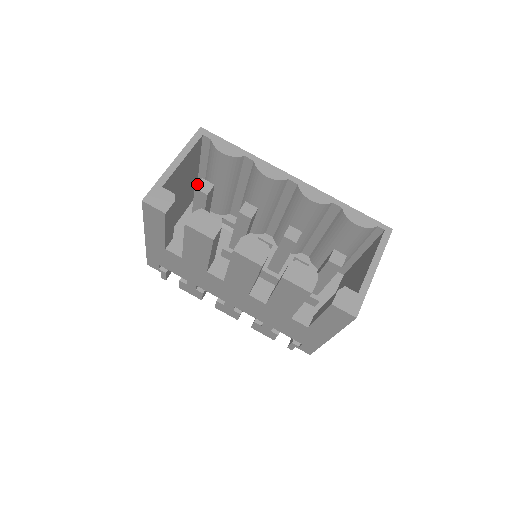
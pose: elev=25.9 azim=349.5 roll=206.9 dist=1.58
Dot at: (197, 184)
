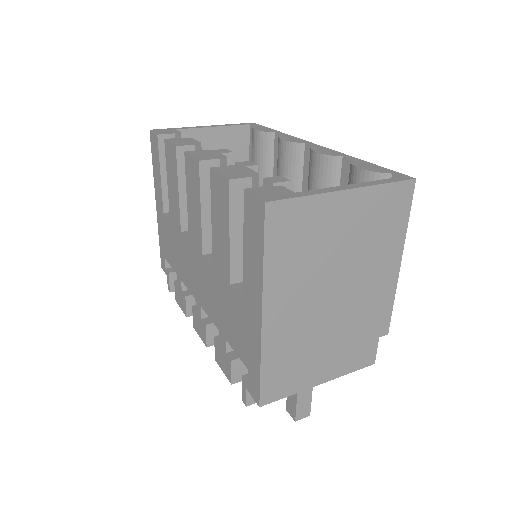
Dot at: occluded
